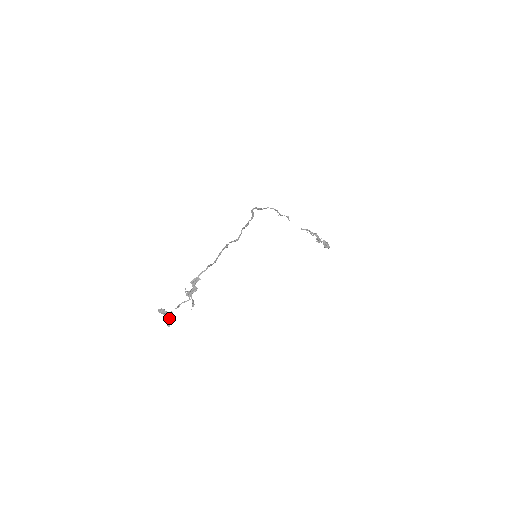
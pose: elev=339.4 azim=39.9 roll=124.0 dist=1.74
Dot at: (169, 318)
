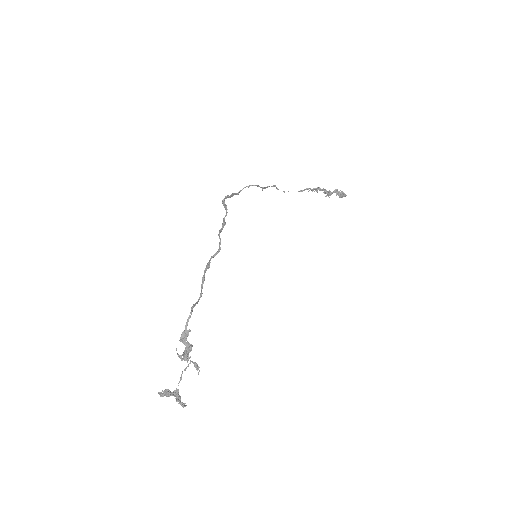
Dot at: (178, 397)
